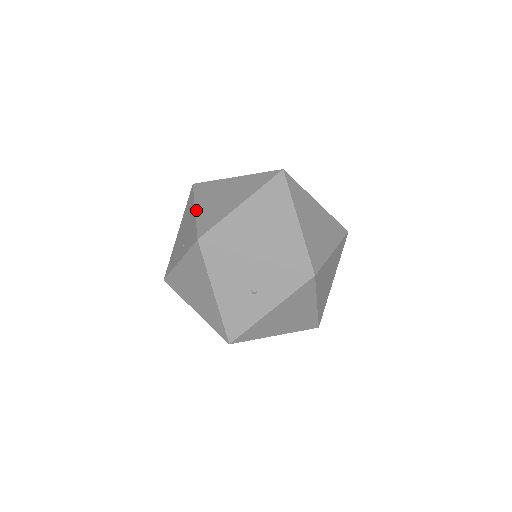
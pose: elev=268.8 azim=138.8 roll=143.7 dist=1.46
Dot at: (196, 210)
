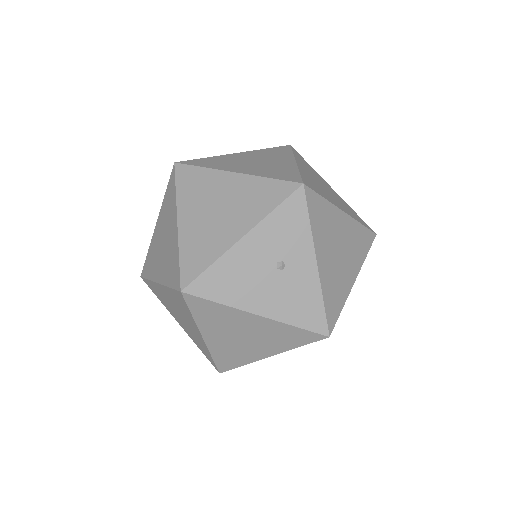
Dot at: (159, 282)
